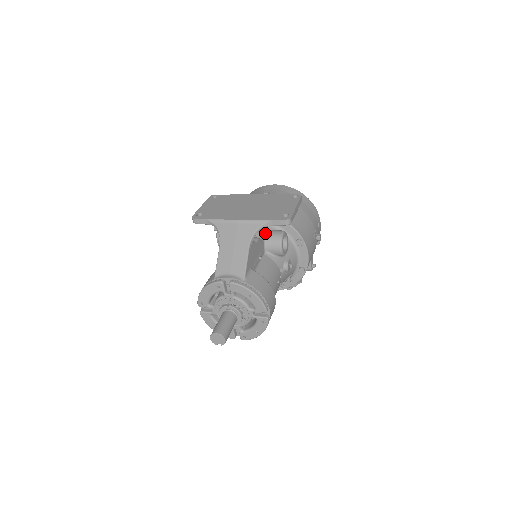
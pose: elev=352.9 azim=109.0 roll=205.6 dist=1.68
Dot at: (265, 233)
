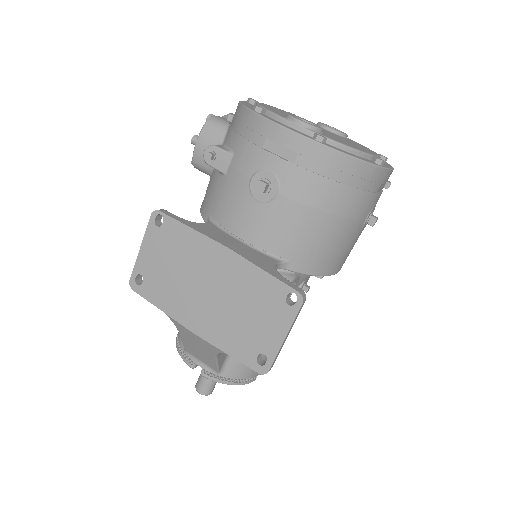
Dot at: occluded
